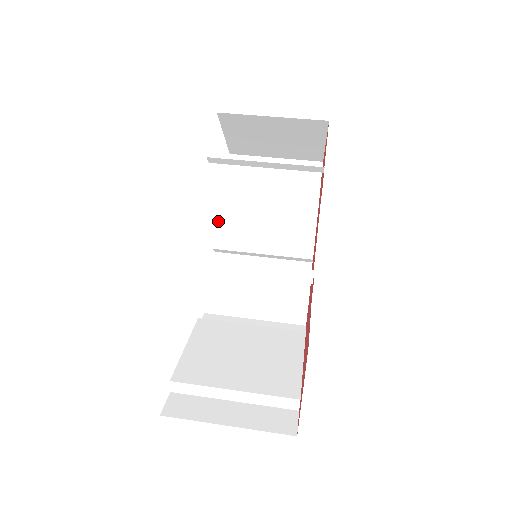
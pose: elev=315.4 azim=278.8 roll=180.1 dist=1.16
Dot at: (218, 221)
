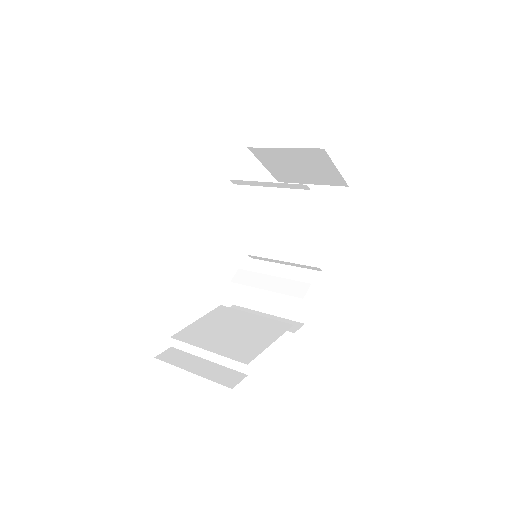
Dot at: (255, 233)
